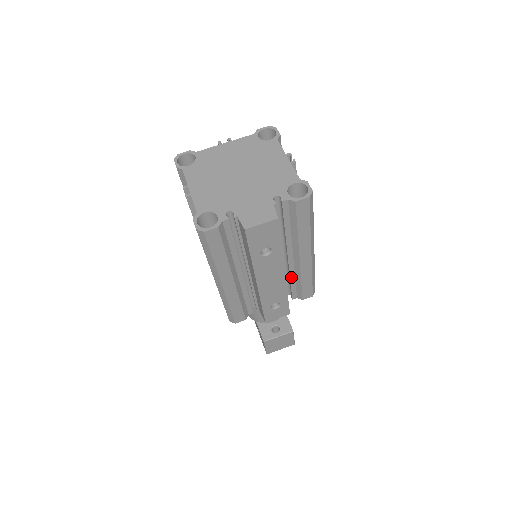
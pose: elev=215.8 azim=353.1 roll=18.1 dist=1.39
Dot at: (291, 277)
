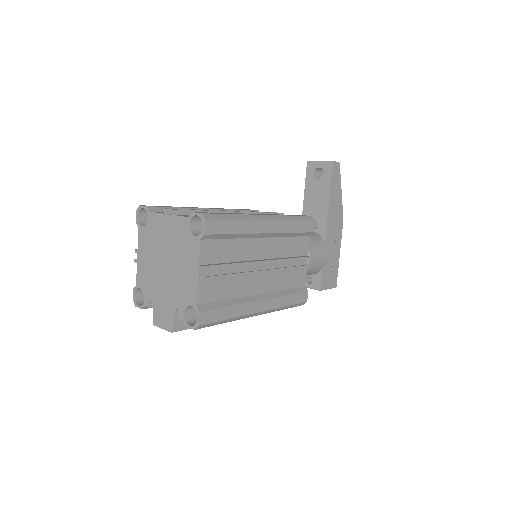
Dot at: occluded
